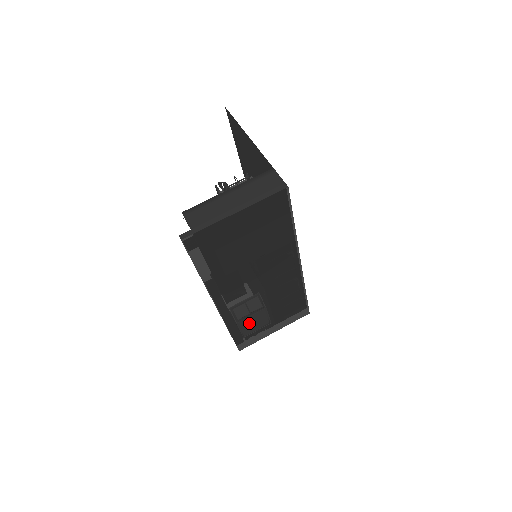
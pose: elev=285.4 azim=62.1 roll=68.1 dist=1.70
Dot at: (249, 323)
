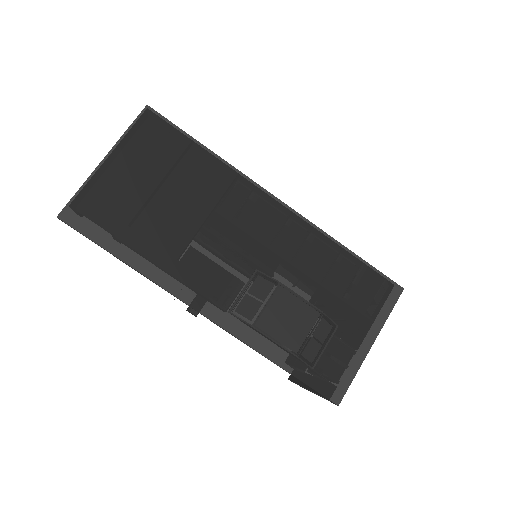
Dot at: (279, 323)
